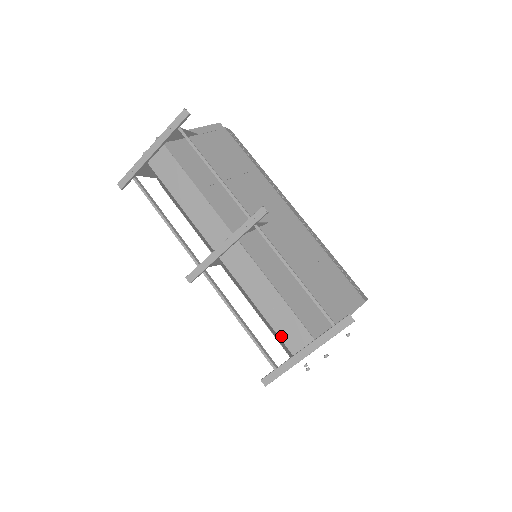
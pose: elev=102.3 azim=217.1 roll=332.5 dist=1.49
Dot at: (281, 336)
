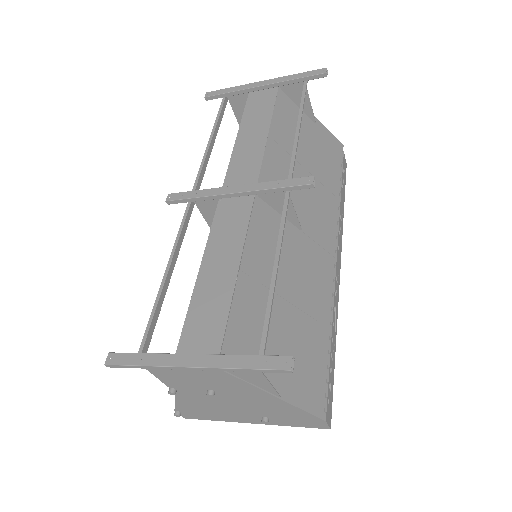
Dot at: (188, 322)
